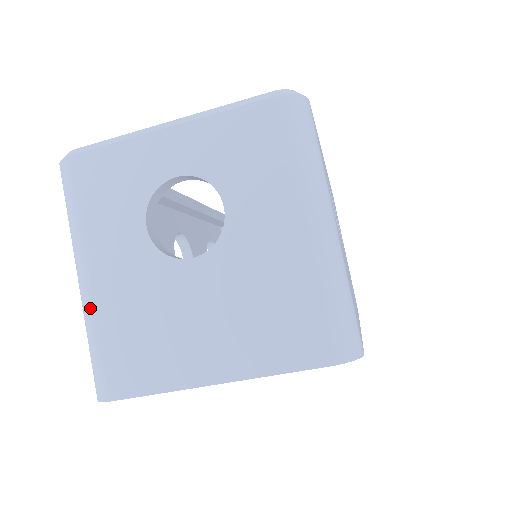
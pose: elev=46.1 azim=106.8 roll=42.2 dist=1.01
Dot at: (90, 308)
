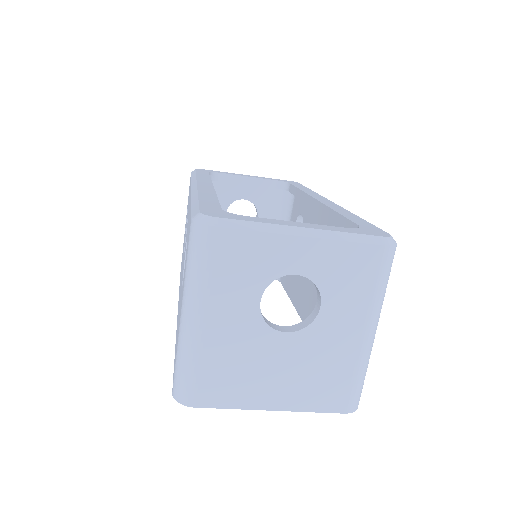
Dot at: (195, 344)
